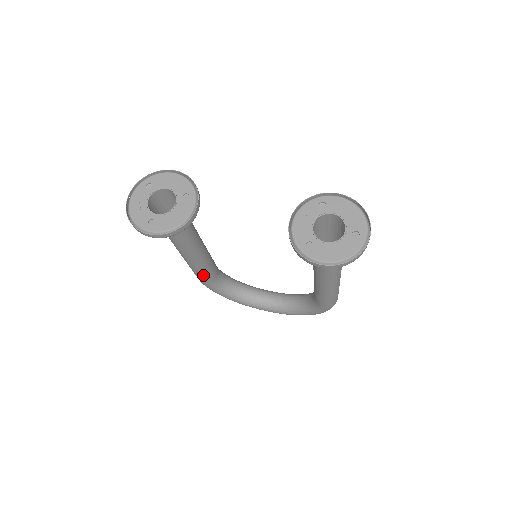
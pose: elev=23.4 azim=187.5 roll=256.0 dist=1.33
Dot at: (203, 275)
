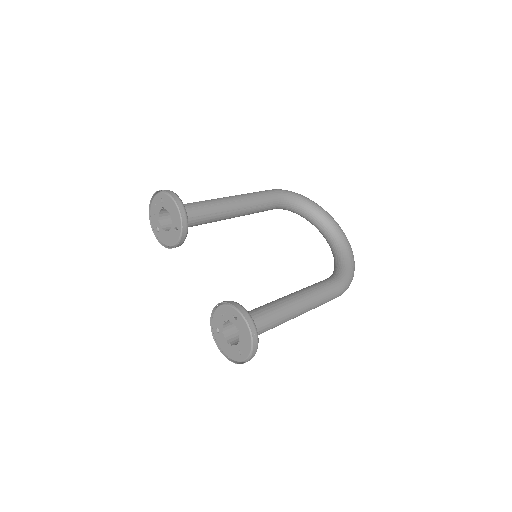
Dot at: occluded
